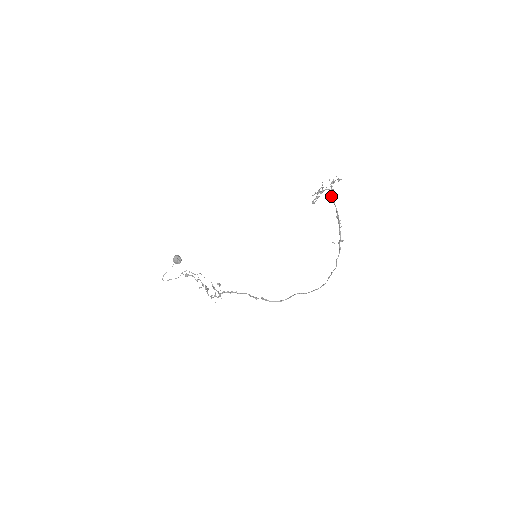
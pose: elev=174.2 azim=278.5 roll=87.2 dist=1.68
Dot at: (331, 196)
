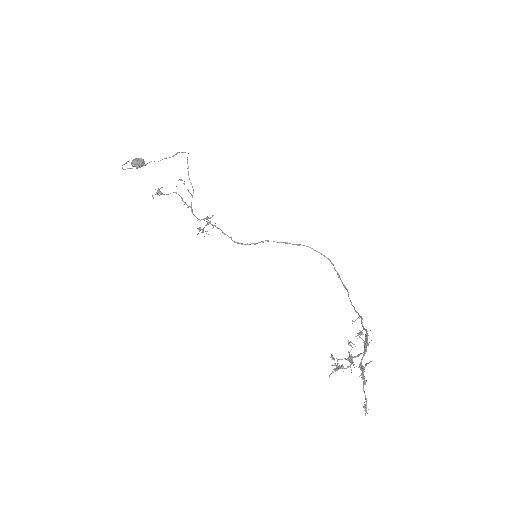
Dot at: (365, 346)
